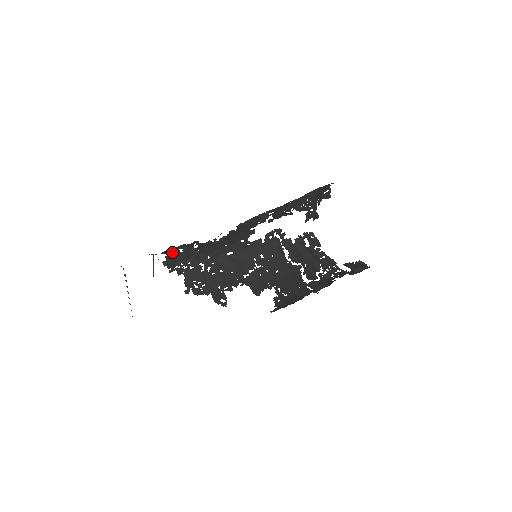
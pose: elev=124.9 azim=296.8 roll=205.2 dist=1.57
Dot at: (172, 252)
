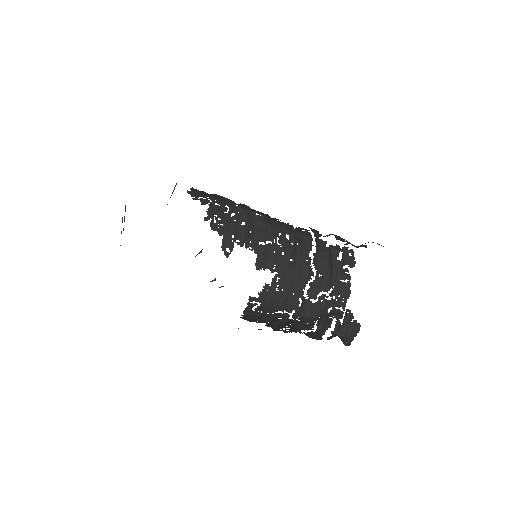
Dot at: occluded
